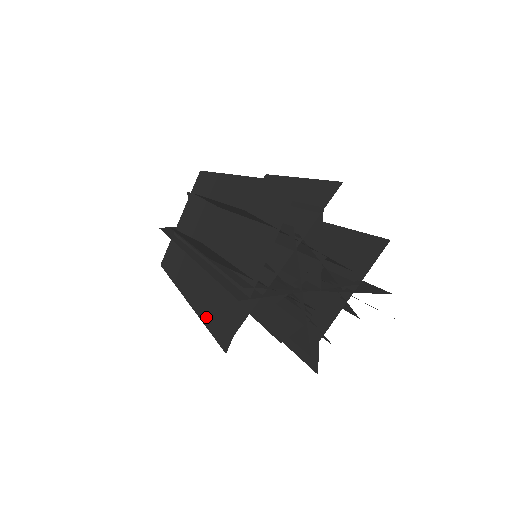
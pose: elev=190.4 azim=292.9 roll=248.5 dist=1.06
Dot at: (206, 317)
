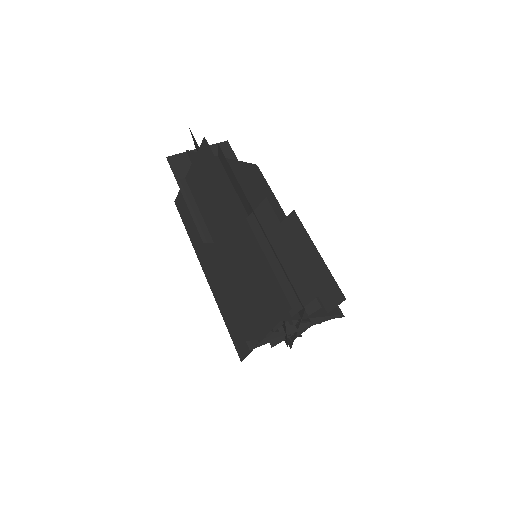
Dot at: occluded
